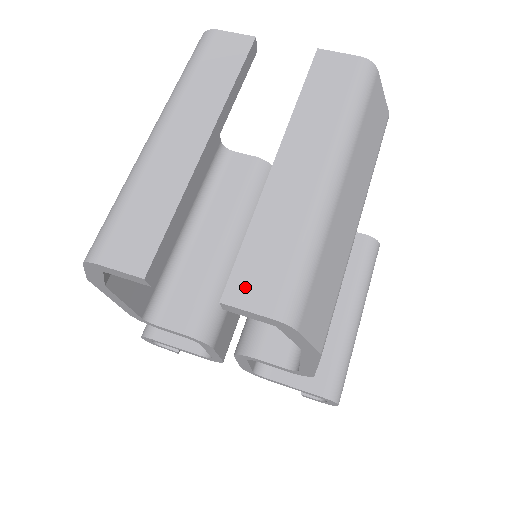
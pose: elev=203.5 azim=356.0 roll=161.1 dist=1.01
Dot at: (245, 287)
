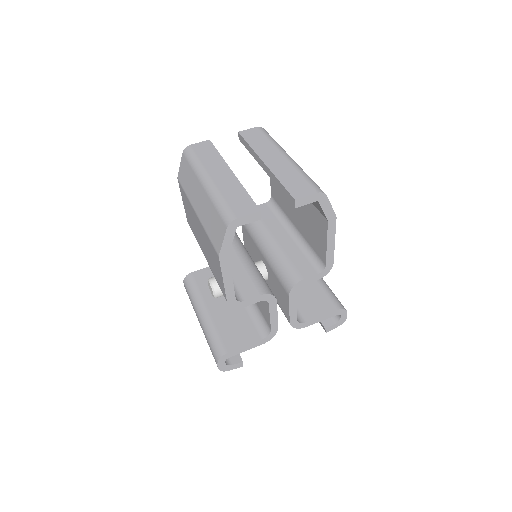
Dot at: (298, 192)
